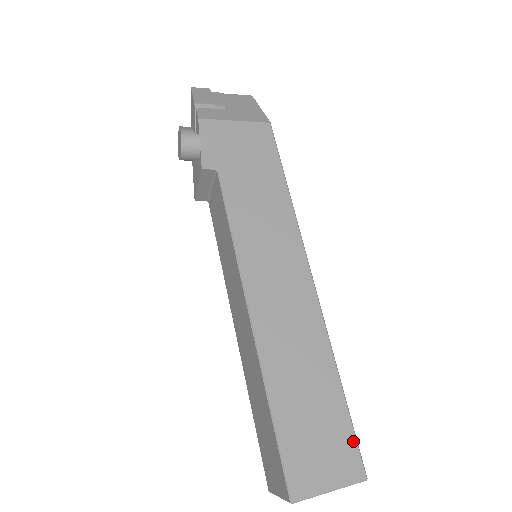
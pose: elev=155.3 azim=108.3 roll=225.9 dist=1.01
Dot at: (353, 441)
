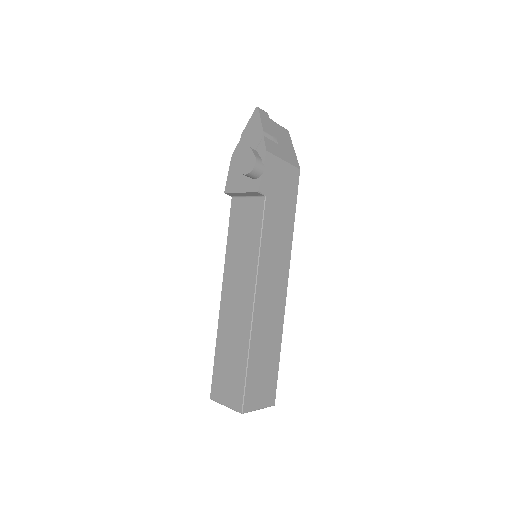
Dot at: (276, 385)
